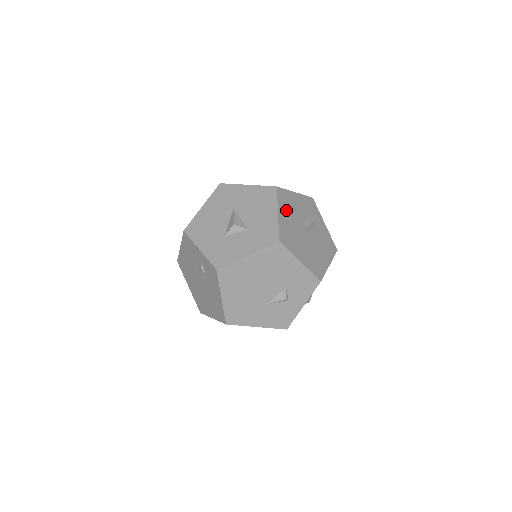
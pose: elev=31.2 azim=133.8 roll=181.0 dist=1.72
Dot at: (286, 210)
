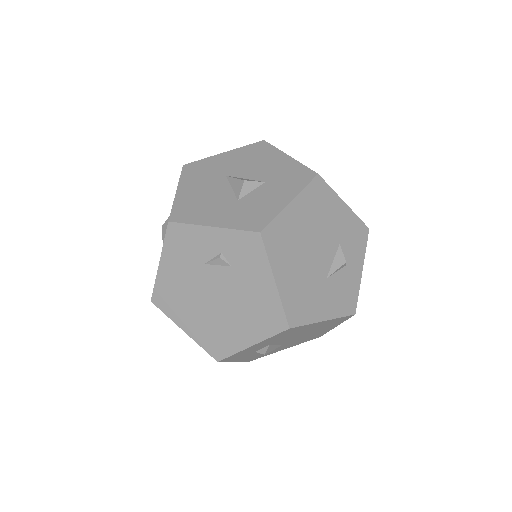
Dot at: occluded
